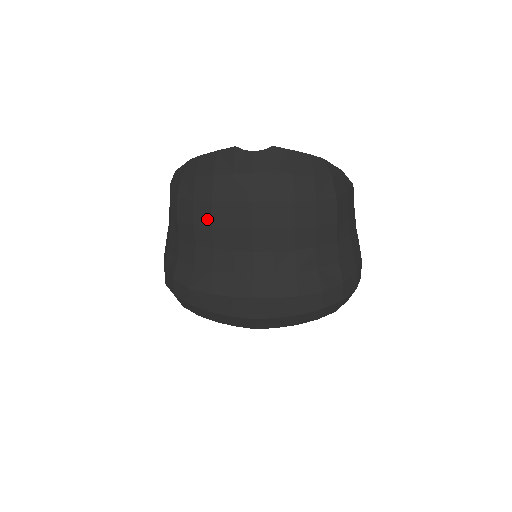
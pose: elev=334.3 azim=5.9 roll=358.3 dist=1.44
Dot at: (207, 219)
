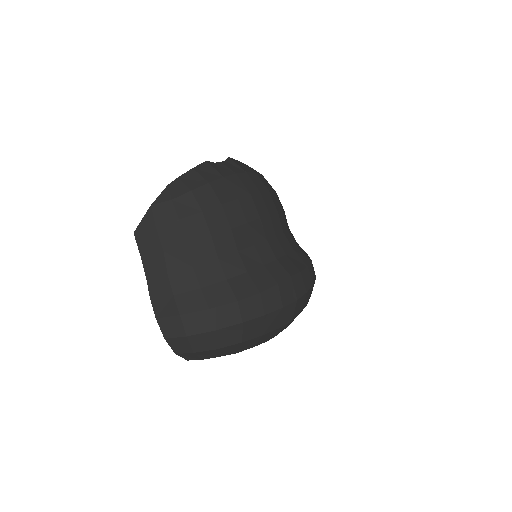
Dot at: (223, 223)
